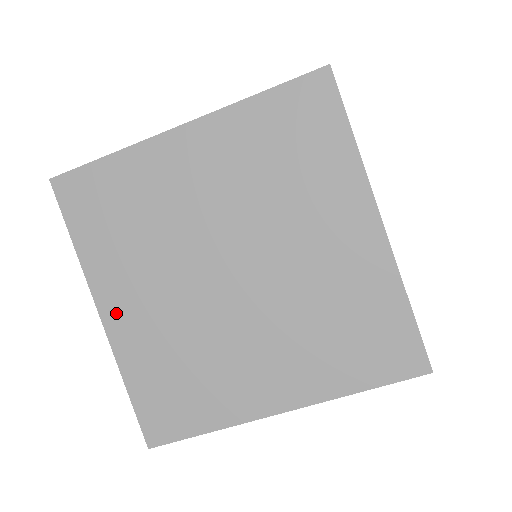
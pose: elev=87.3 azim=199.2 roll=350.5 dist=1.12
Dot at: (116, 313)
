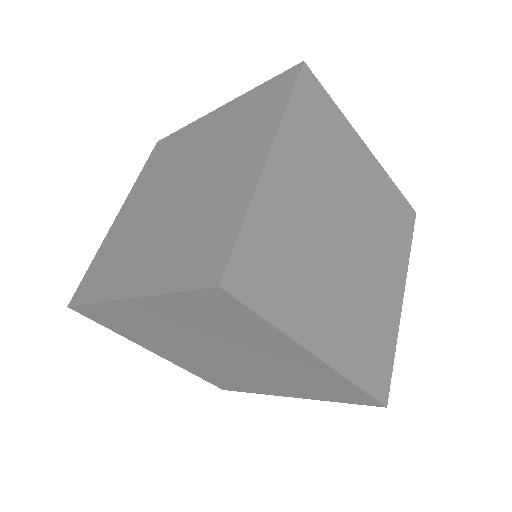
Dot at: (123, 214)
